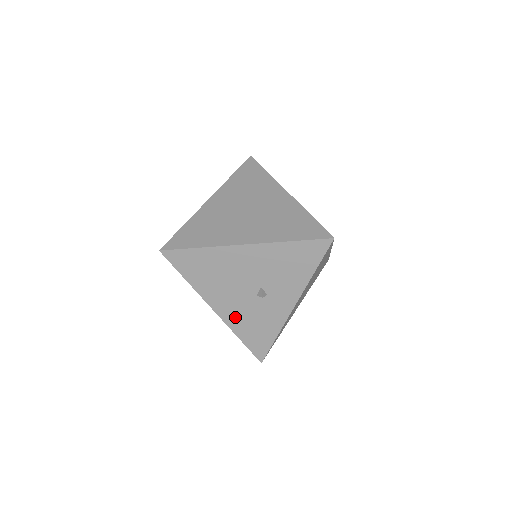
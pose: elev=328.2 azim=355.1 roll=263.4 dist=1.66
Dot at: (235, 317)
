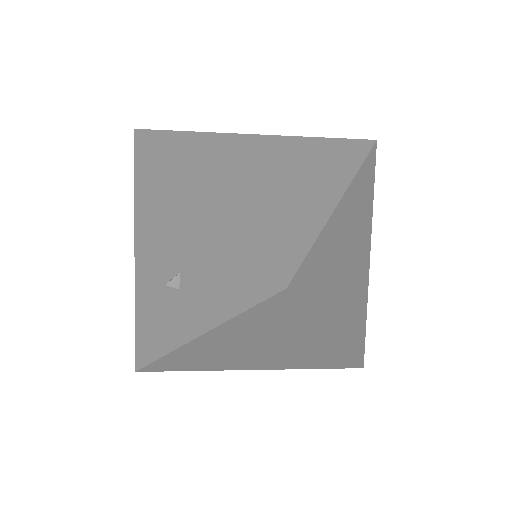
Dot at: (144, 285)
